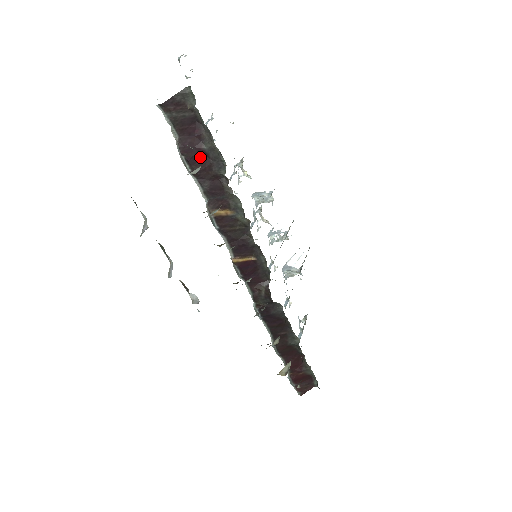
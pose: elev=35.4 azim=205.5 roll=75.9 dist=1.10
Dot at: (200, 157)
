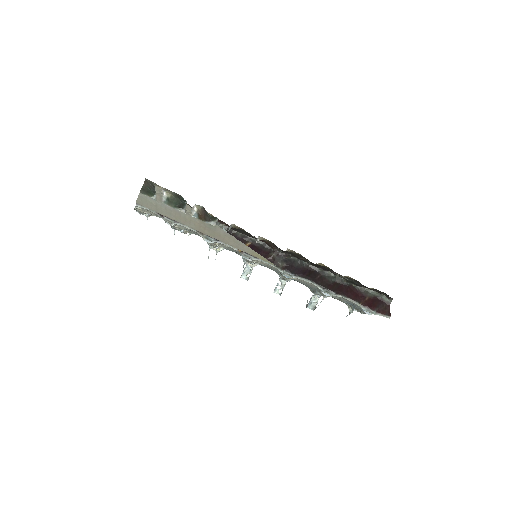
Dot at: occluded
